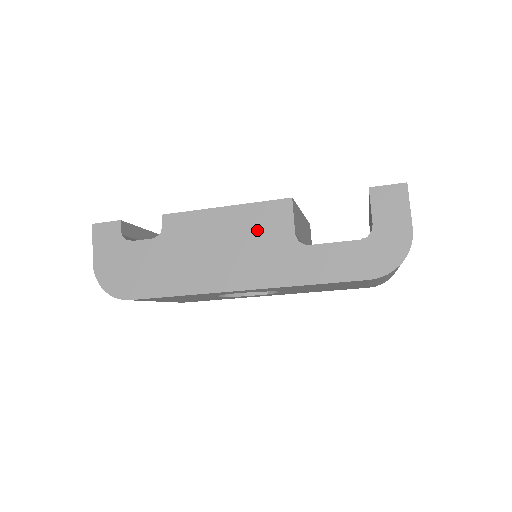
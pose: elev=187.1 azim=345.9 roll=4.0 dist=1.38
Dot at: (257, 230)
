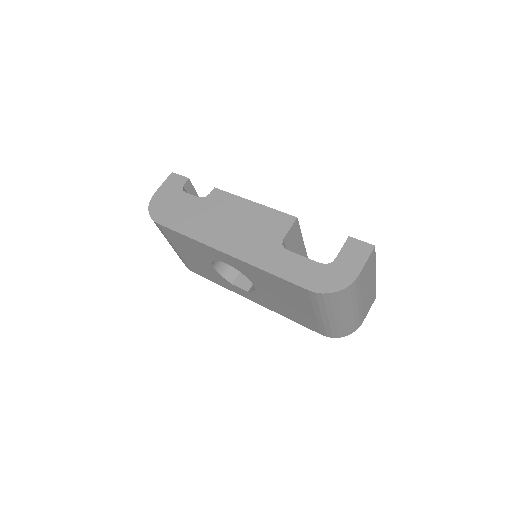
Dot at: (262, 224)
